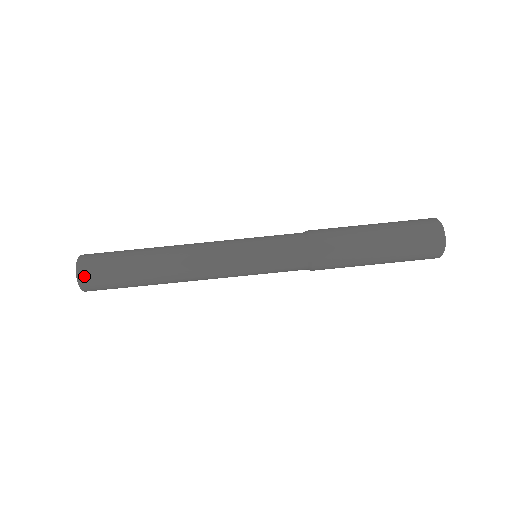
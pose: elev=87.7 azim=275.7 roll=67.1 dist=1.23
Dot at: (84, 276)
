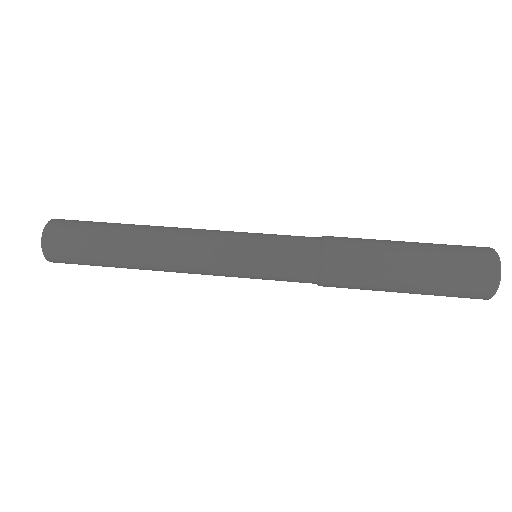
Dot at: (53, 228)
